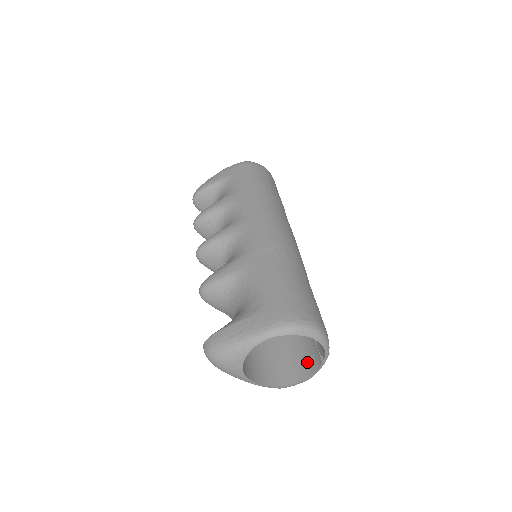
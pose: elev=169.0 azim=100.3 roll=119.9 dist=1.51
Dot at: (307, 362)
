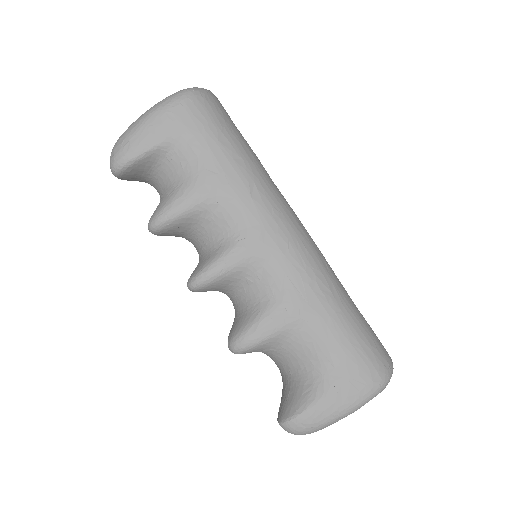
Dot at: occluded
